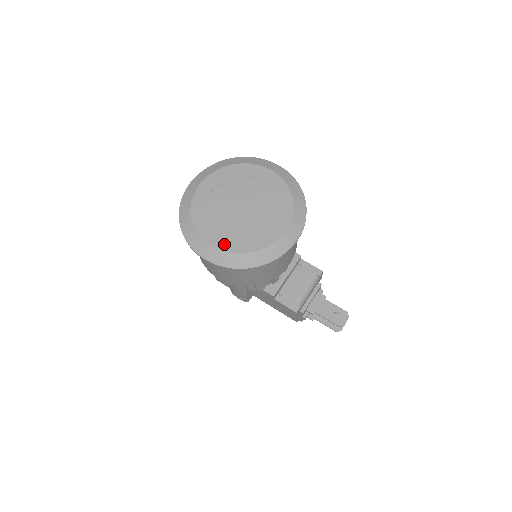
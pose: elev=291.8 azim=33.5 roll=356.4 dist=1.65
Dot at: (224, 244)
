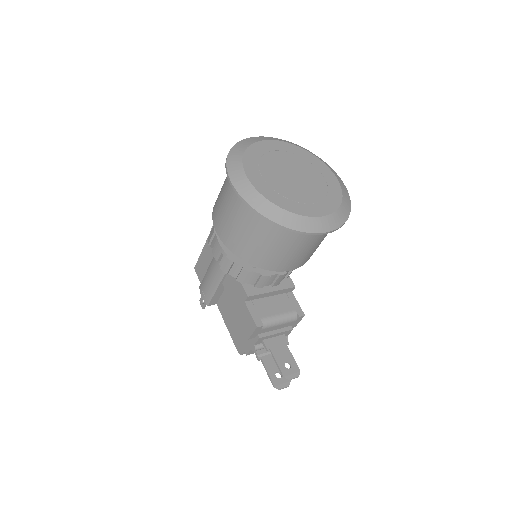
Dot at: (259, 184)
